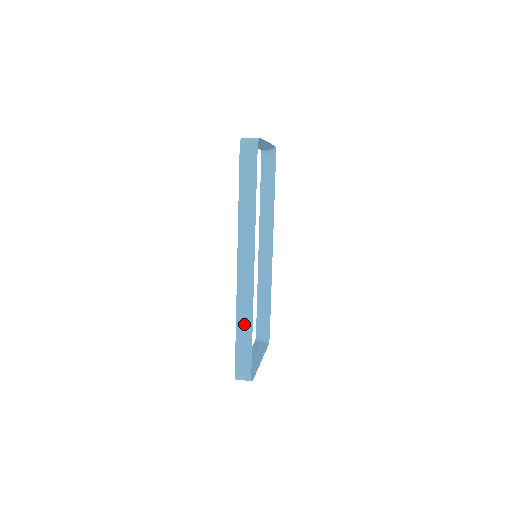
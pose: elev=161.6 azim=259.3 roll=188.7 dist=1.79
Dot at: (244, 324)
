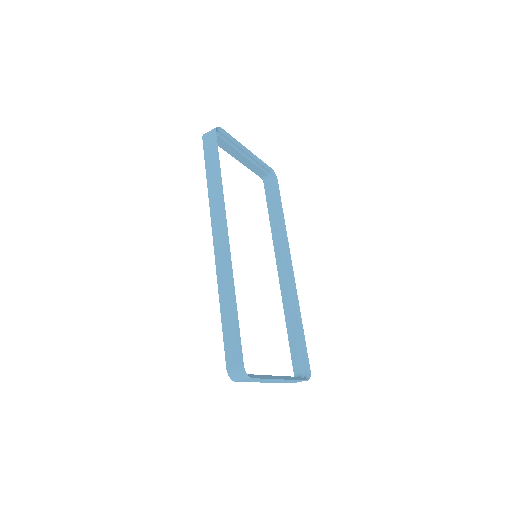
Dot at: (227, 302)
